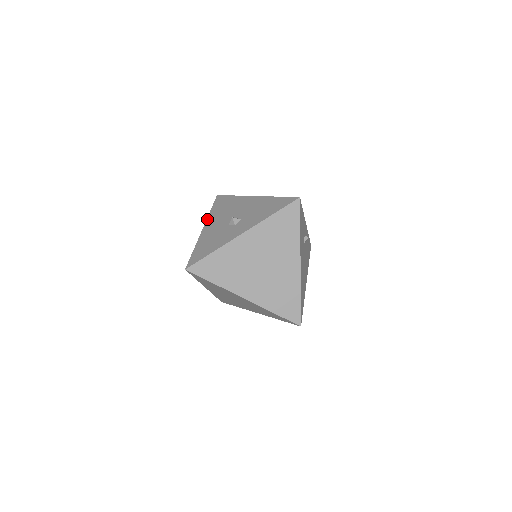
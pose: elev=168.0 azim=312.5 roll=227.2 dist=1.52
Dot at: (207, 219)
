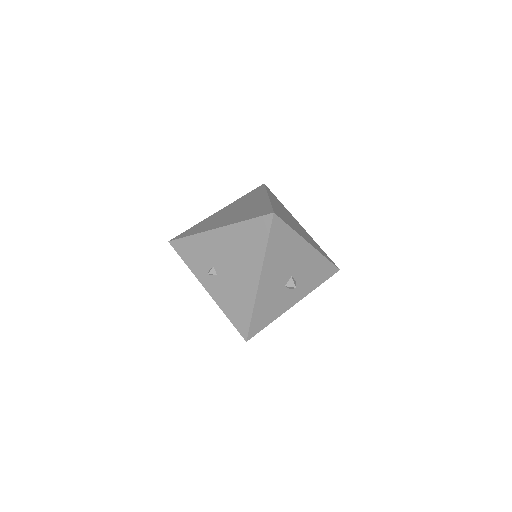
Dot at: (264, 265)
